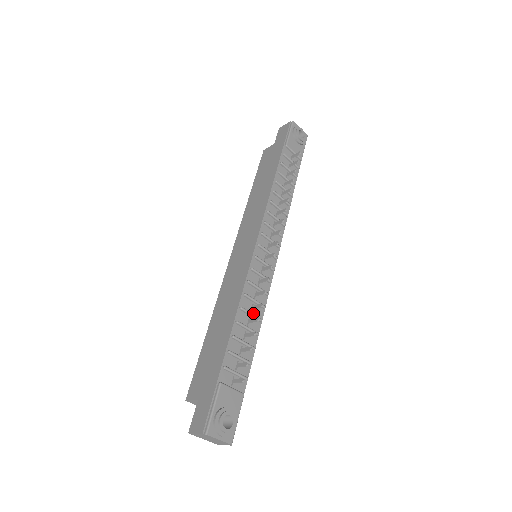
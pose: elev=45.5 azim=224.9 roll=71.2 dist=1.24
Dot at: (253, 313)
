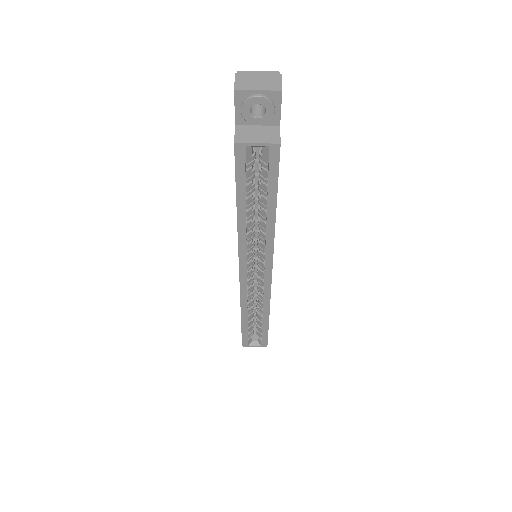
Dot at: occluded
